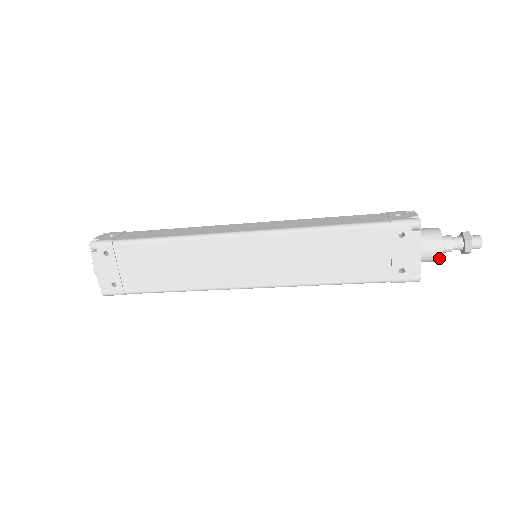
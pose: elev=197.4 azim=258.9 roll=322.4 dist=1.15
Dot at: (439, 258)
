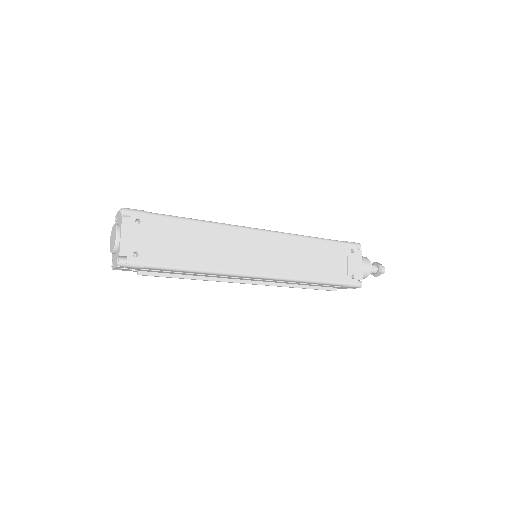
Dot at: (369, 273)
